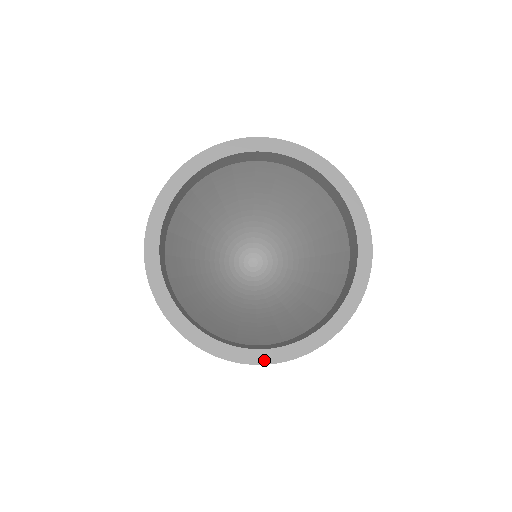
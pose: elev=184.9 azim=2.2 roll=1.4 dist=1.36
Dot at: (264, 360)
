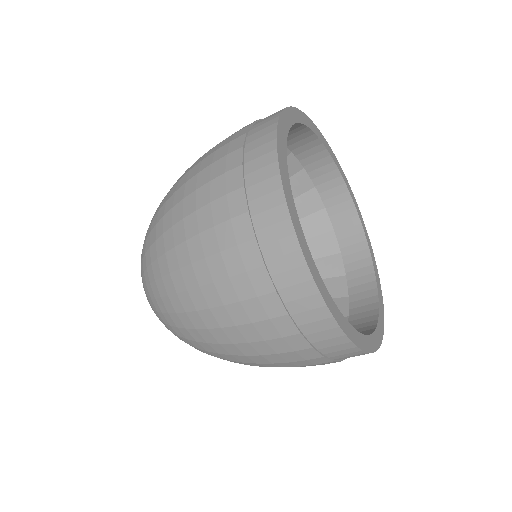
Dot at: (382, 328)
